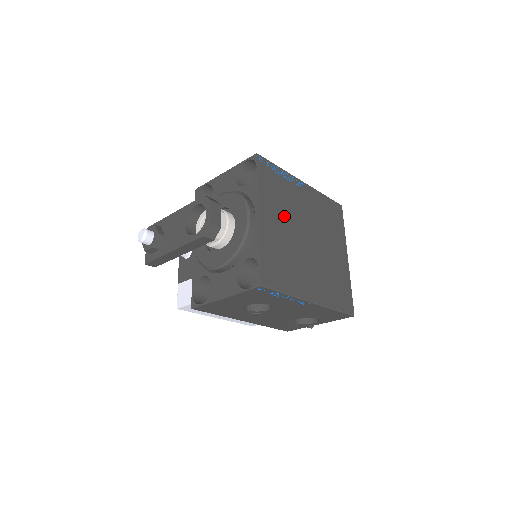
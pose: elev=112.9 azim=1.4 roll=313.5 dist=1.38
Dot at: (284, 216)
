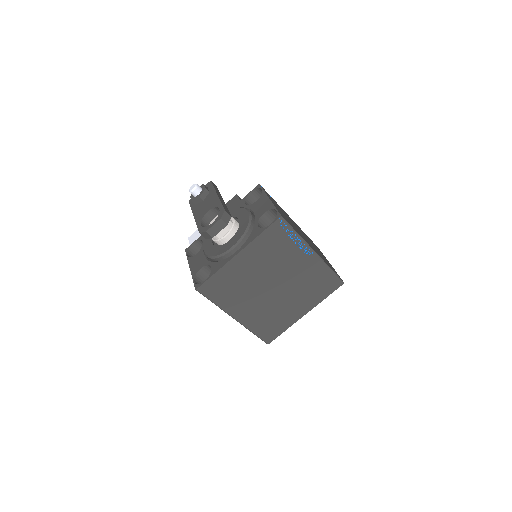
Dot at: (263, 264)
